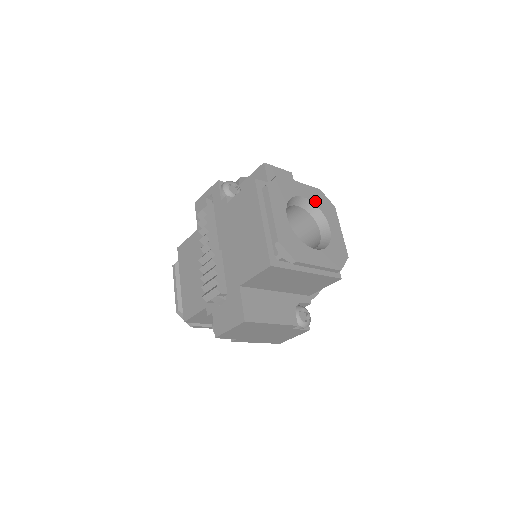
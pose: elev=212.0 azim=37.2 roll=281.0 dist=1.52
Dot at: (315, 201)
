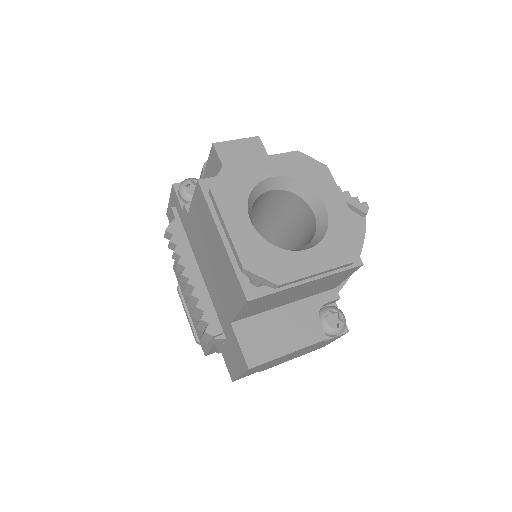
Dot at: (292, 173)
